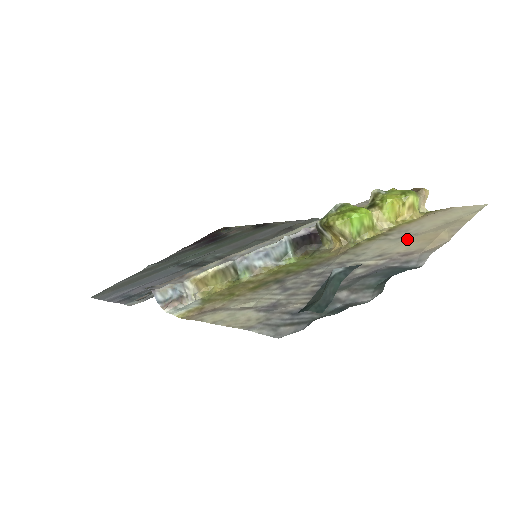
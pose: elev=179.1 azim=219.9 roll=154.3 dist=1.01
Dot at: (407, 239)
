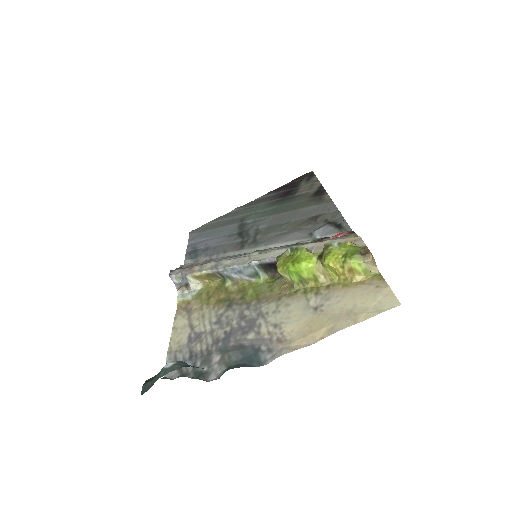
Dot at: (310, 315)
